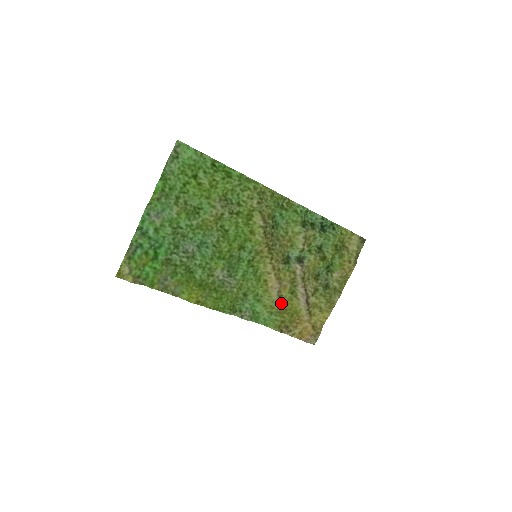
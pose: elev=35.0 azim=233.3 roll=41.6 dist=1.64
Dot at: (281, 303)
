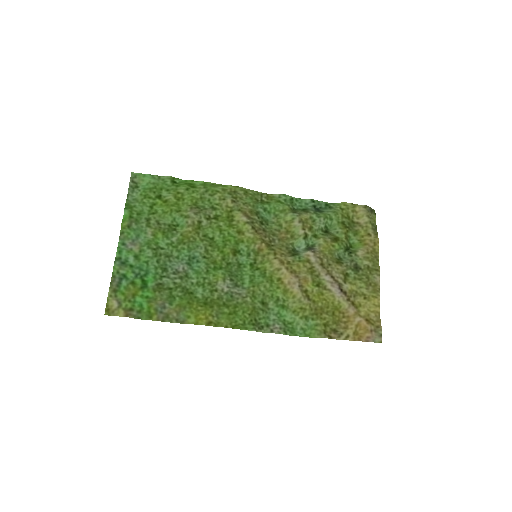
Dot at: (311, 301)
